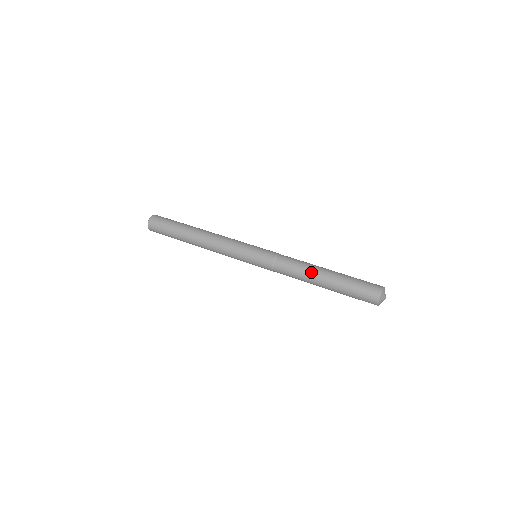
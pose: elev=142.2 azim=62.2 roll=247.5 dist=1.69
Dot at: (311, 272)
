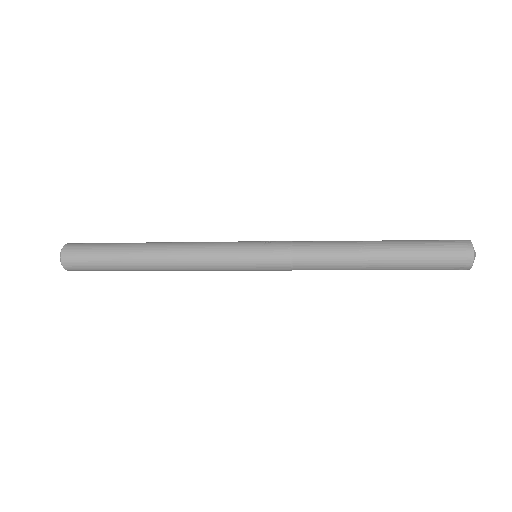
Dot at: occluded
